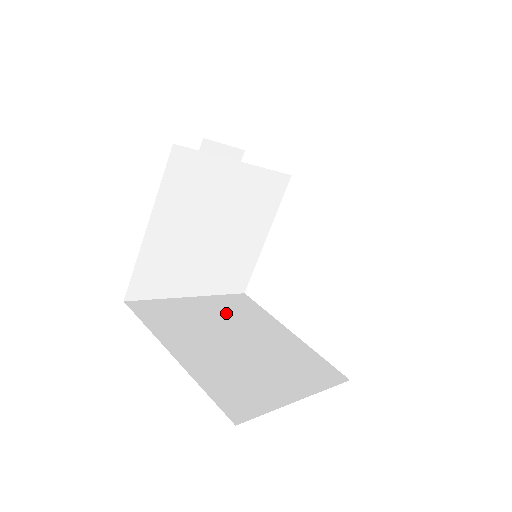
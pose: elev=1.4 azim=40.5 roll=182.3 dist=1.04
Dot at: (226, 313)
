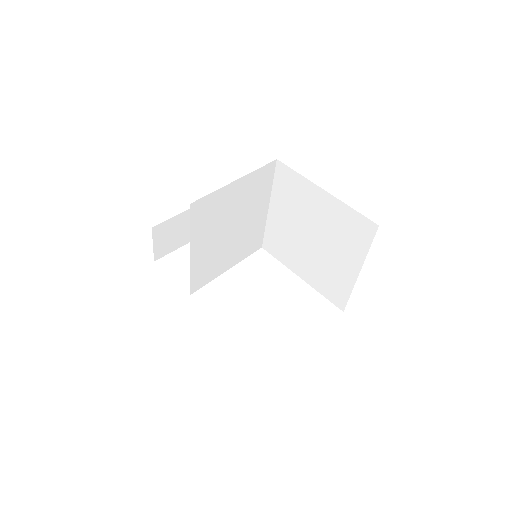
Dot at: occluded
